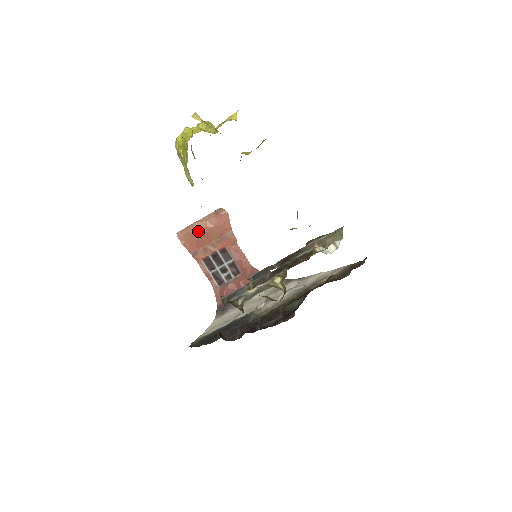
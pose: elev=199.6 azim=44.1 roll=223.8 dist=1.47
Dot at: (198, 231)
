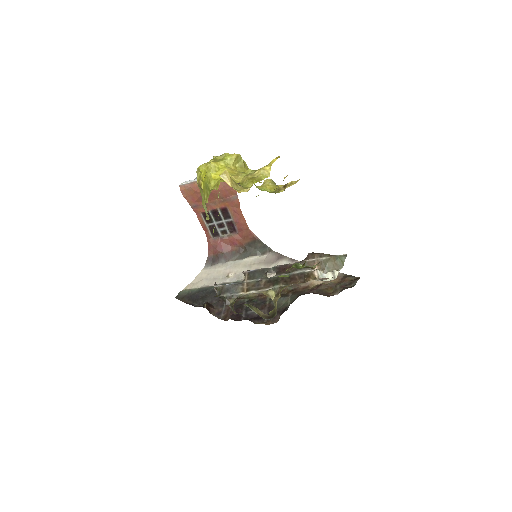
Dot at: occluded
